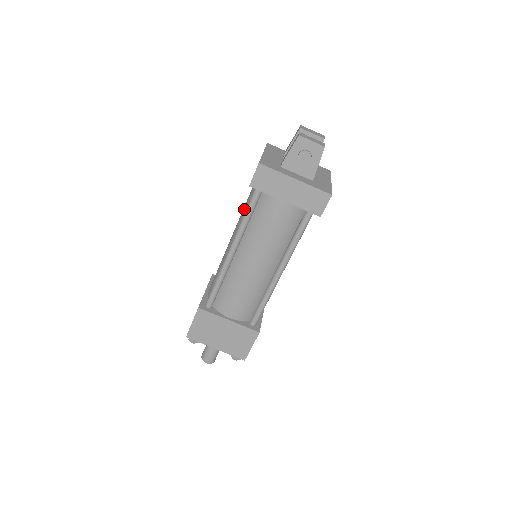
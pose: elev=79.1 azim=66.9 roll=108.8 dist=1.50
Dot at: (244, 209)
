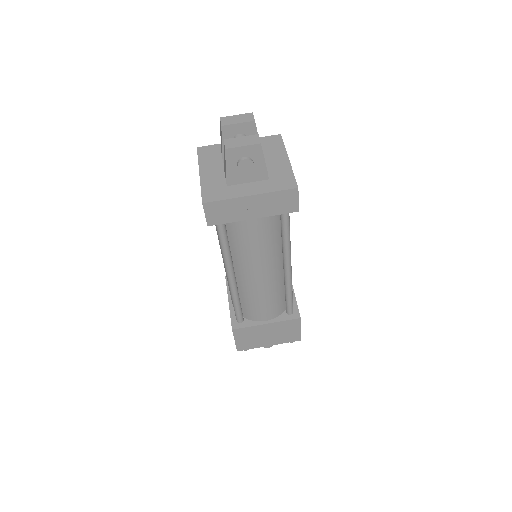
Dot at: (217, 232)
